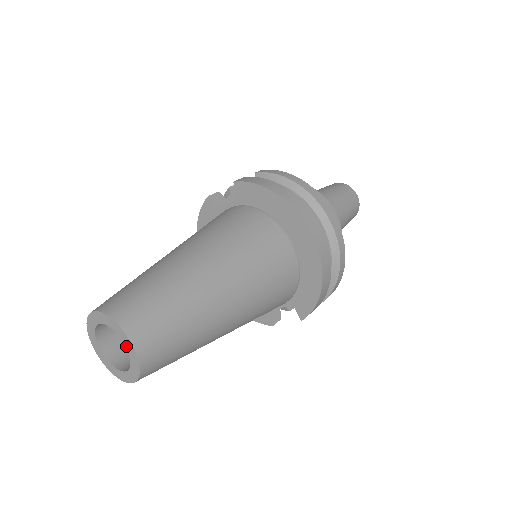
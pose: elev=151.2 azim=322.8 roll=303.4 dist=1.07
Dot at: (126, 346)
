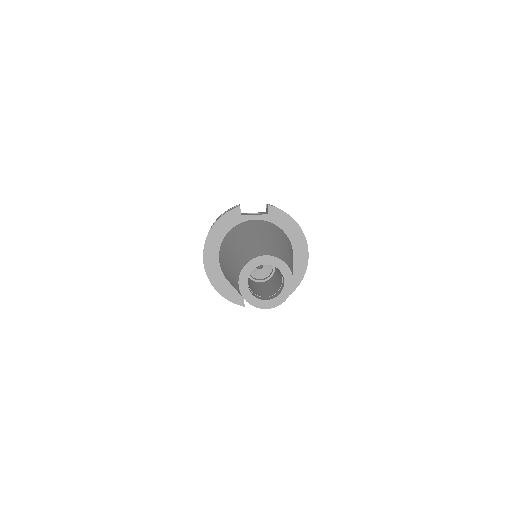
Dot at: (285, 282)
